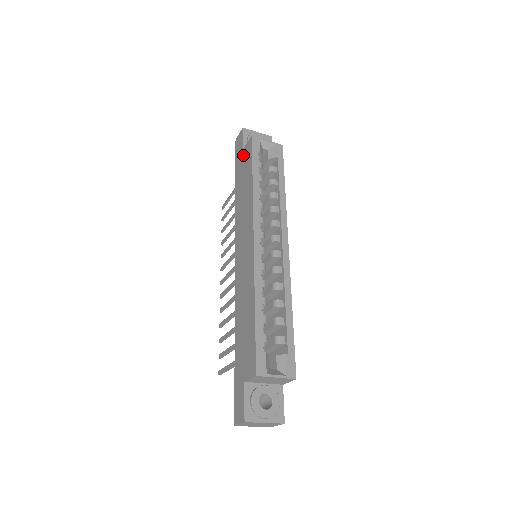
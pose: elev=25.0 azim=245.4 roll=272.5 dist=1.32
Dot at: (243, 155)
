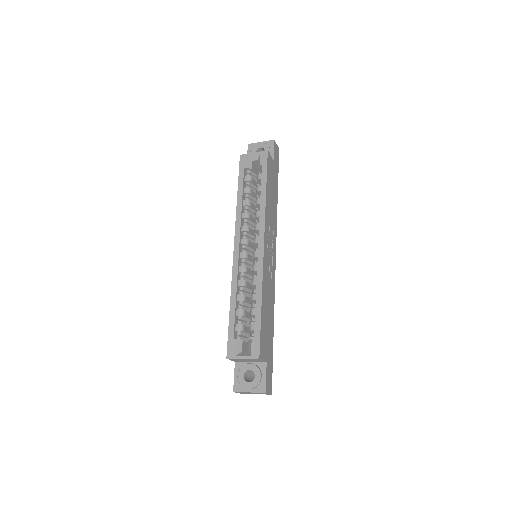
Dot at: occluded
